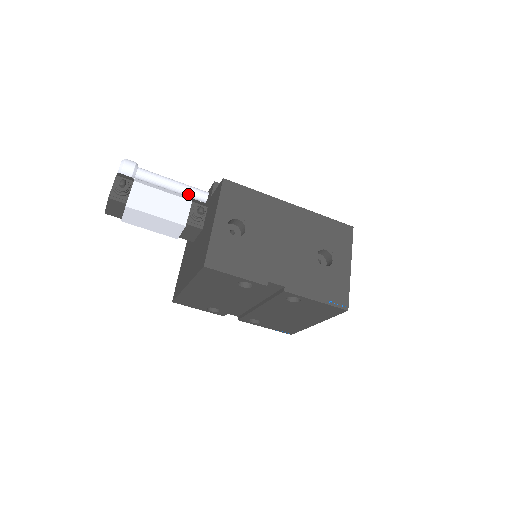
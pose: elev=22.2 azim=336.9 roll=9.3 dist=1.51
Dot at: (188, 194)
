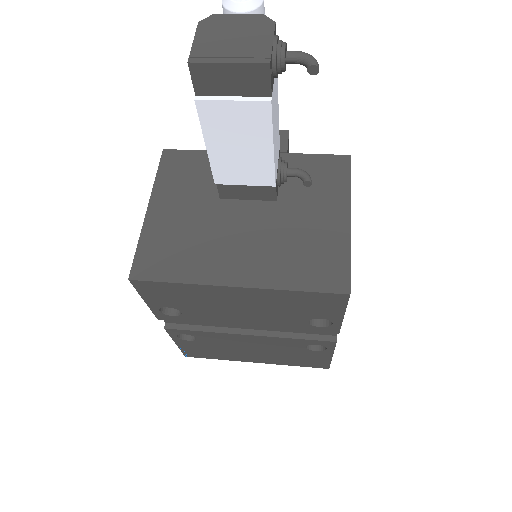
Dot at: occluded
